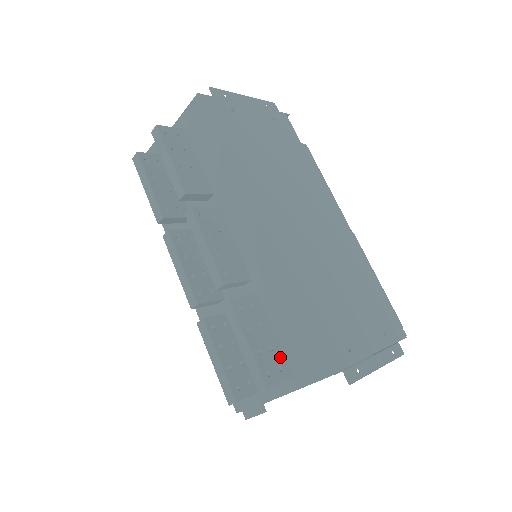
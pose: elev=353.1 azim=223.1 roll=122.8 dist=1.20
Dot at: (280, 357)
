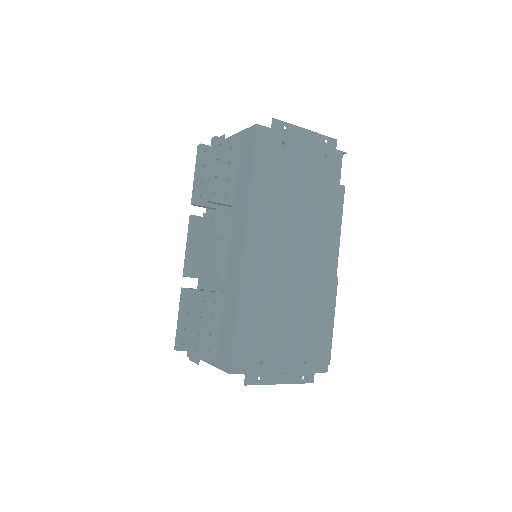
Dot at: (214, 342)
